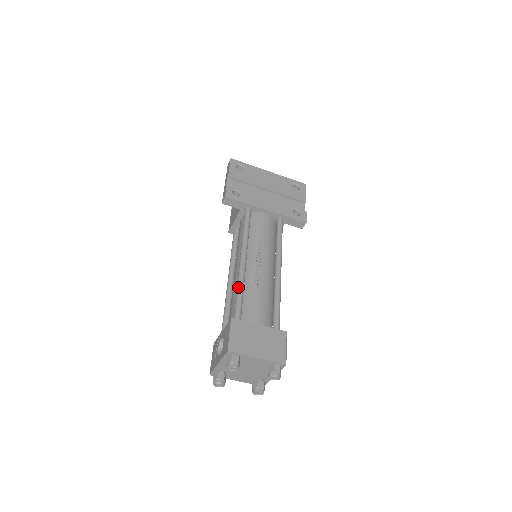
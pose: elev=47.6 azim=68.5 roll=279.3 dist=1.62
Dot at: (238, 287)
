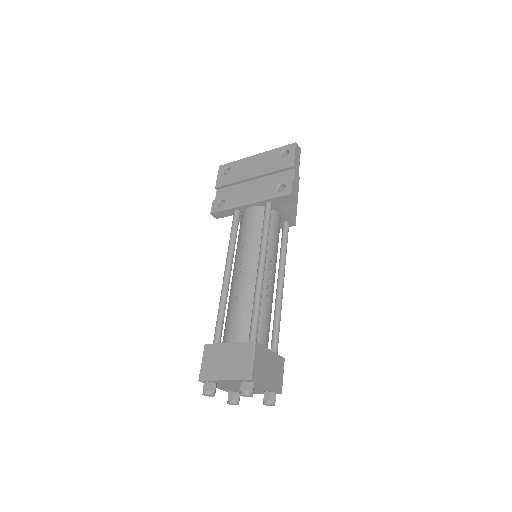
Dot at: occluded
